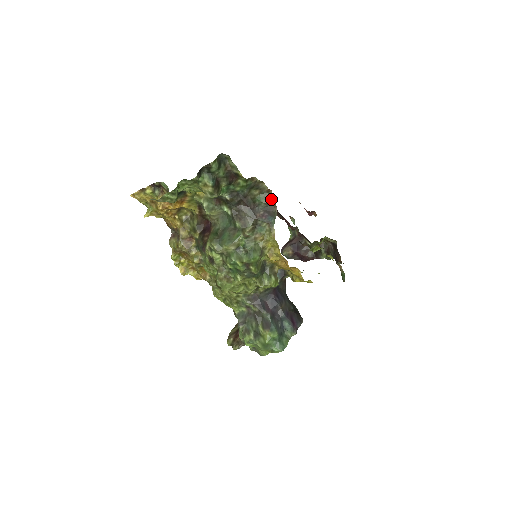
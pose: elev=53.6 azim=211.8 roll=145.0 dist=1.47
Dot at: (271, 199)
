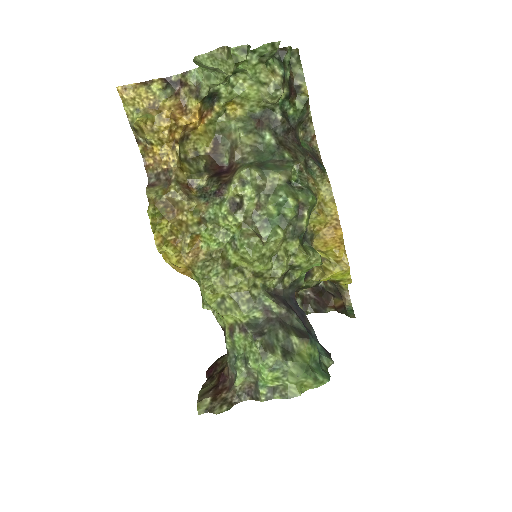
Dot at: (315, 149)
